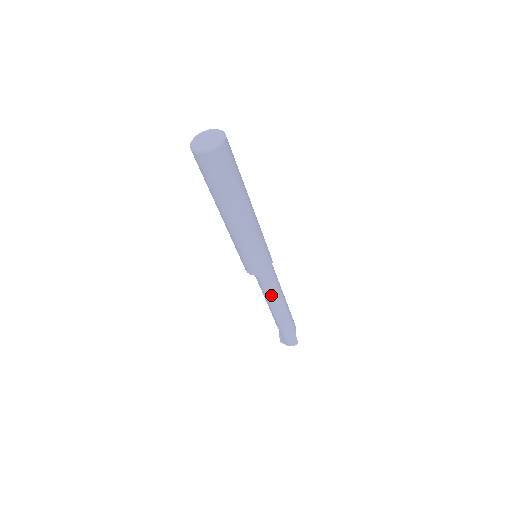
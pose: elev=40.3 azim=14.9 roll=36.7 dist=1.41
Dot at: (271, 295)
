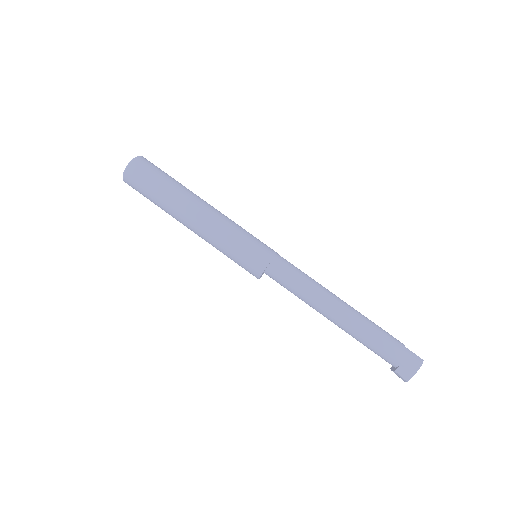
Dot at: (308, 288)
